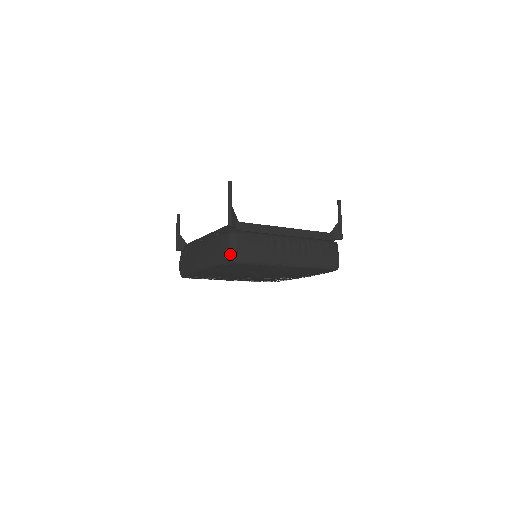
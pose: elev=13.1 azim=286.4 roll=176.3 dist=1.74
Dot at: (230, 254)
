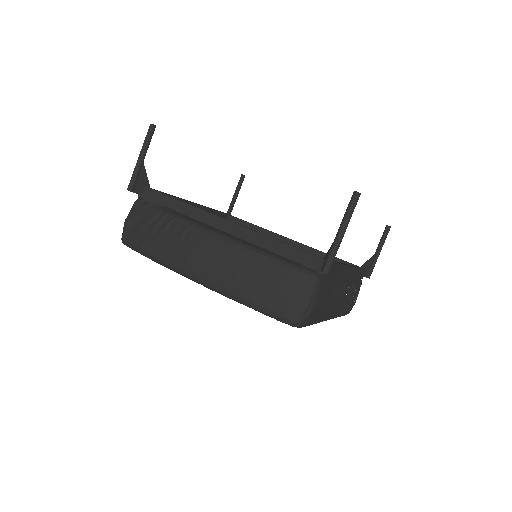
Dot at: (302, 315)
